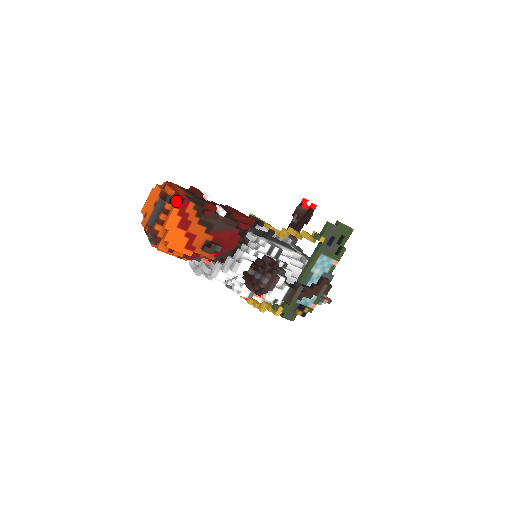
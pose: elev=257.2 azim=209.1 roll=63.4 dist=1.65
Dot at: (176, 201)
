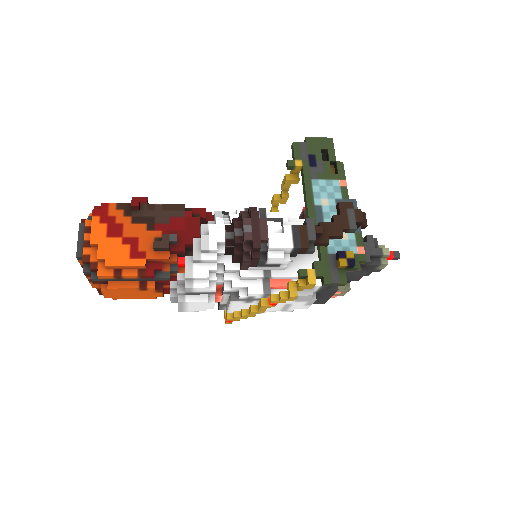
Dot at: (93, 211)
